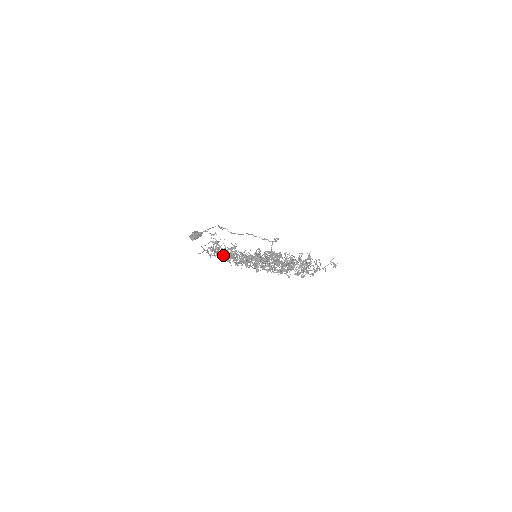
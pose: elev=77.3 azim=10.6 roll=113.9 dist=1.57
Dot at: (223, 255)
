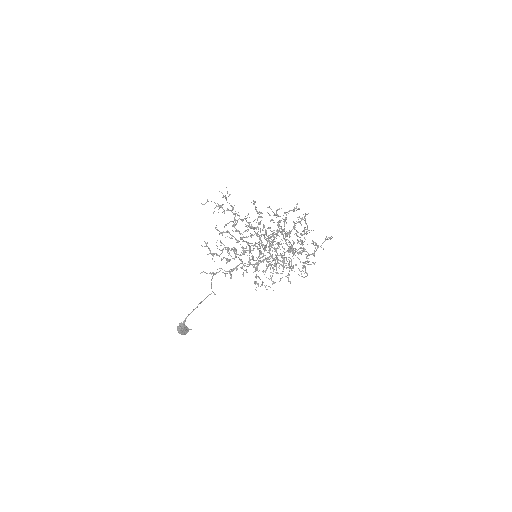
Dot at: (225, 249)
